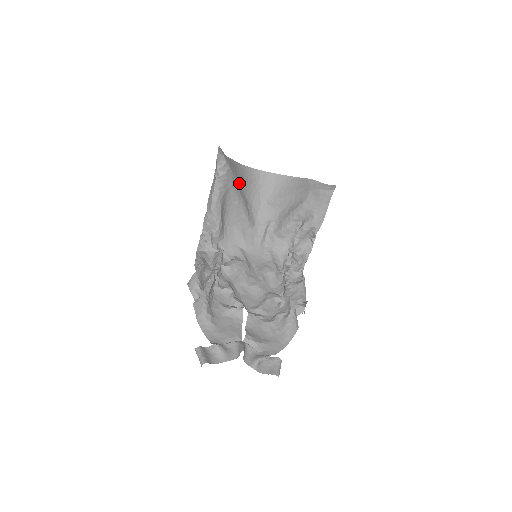
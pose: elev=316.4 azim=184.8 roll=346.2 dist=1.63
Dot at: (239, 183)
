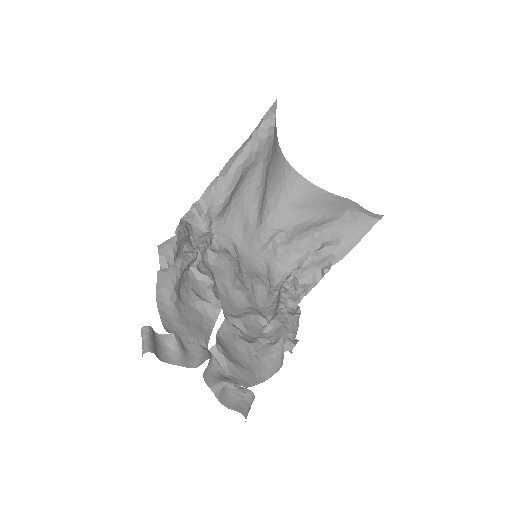
Dot at: (269, 164)
